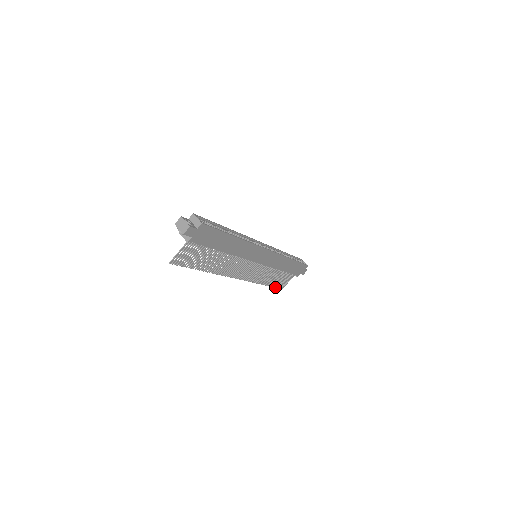
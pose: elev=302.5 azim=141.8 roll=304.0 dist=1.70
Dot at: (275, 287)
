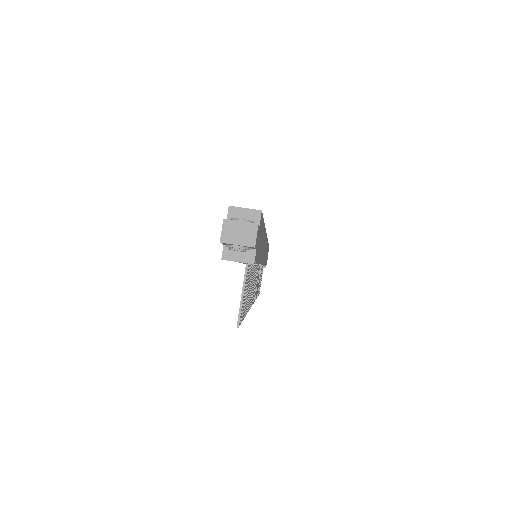
Dot at: (258, 295)
